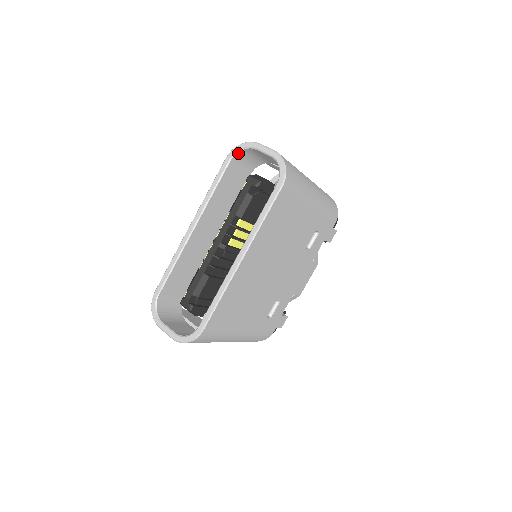
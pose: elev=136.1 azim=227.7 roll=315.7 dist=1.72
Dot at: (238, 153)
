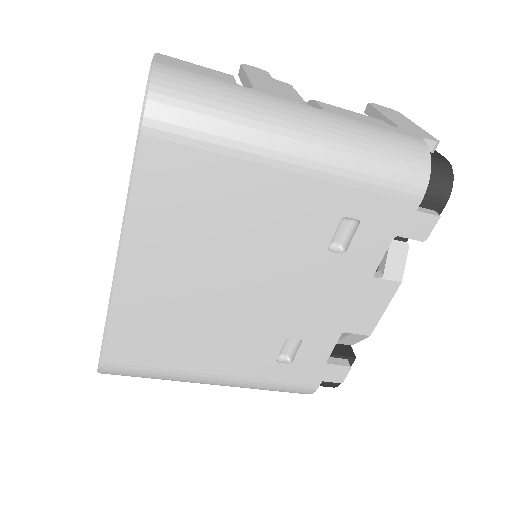
Dot at: occluded
